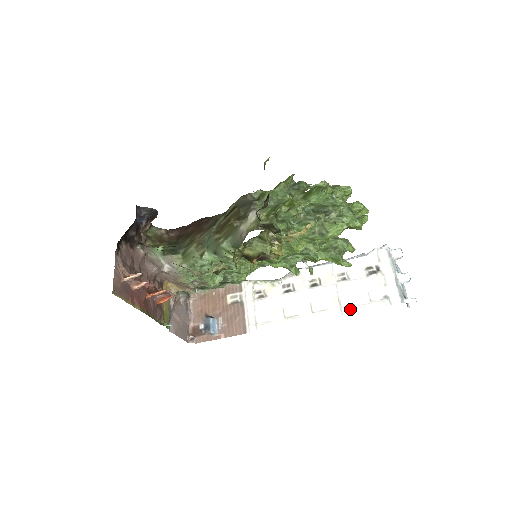
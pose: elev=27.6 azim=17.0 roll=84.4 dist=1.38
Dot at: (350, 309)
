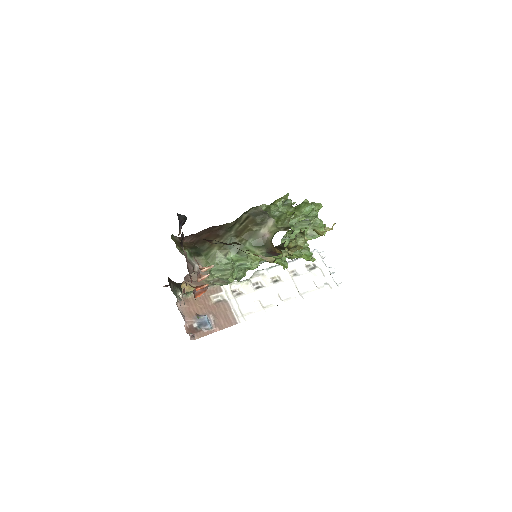
Dot at: (306, 295)
